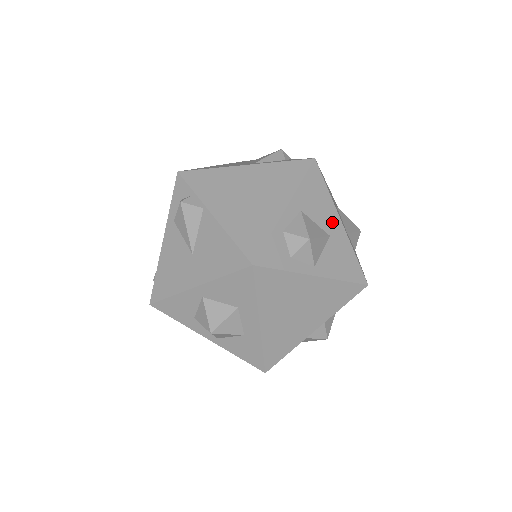
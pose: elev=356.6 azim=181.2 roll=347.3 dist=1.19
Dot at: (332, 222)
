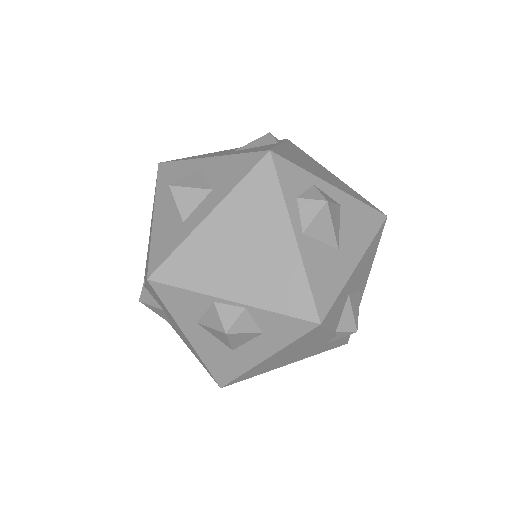
Dot at: (351, 250)
